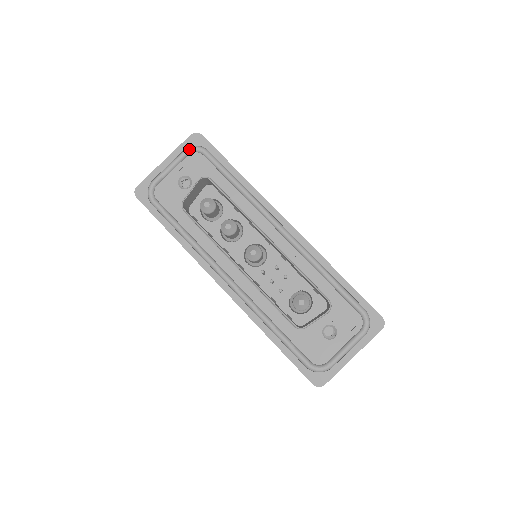
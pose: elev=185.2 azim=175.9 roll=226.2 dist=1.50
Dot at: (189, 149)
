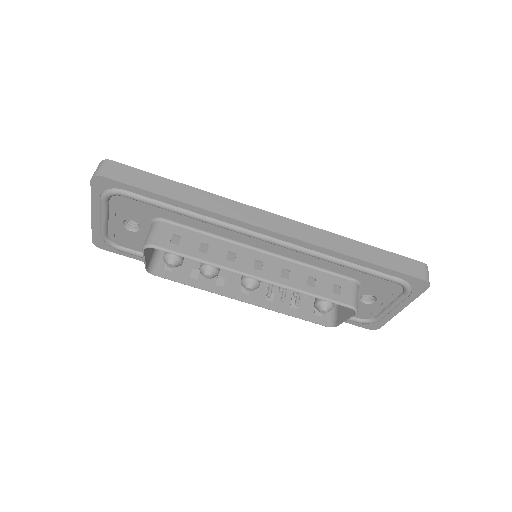
Dot at: (104, 198)
